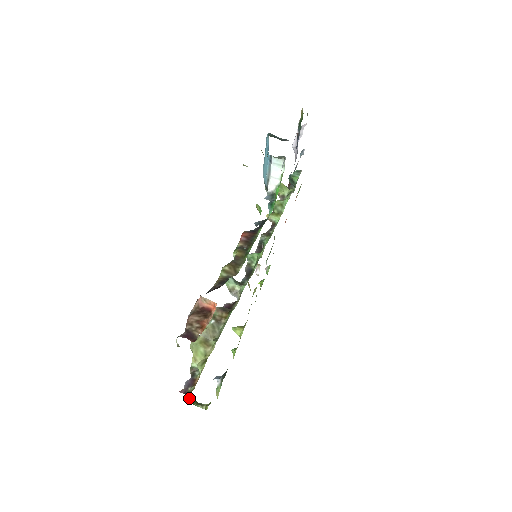
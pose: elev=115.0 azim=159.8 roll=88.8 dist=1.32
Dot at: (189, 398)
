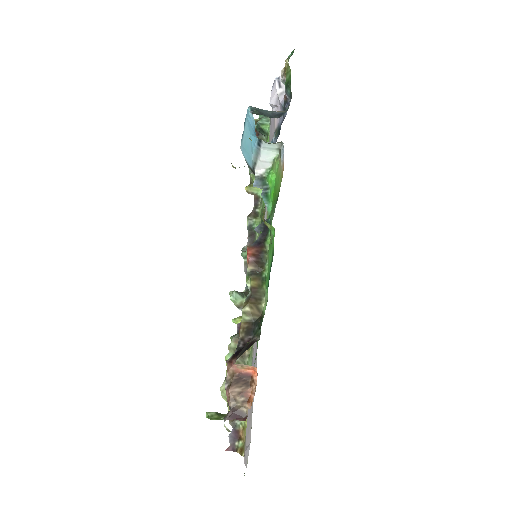
Dot at: (212, 414)
